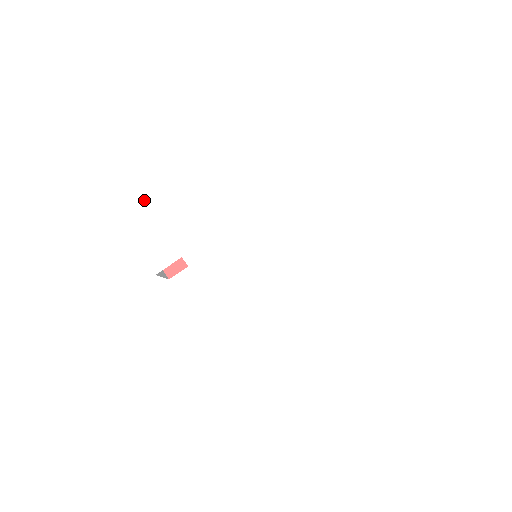
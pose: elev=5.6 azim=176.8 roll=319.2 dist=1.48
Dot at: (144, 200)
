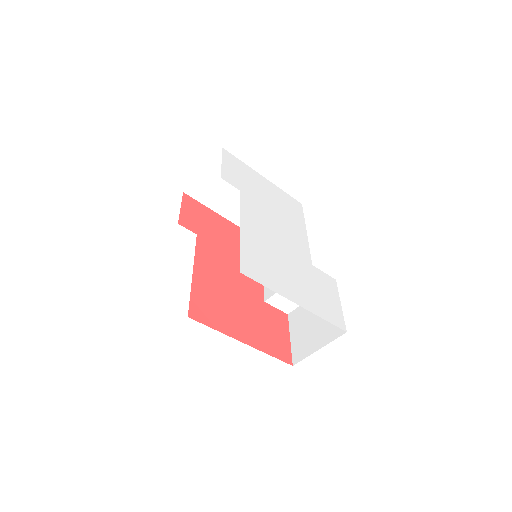
Dot at: (241, 162)
